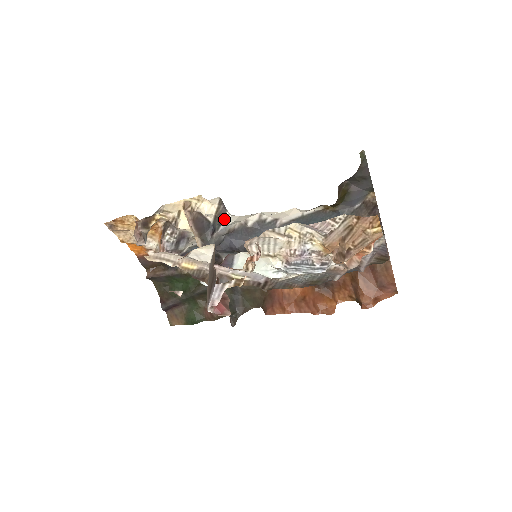
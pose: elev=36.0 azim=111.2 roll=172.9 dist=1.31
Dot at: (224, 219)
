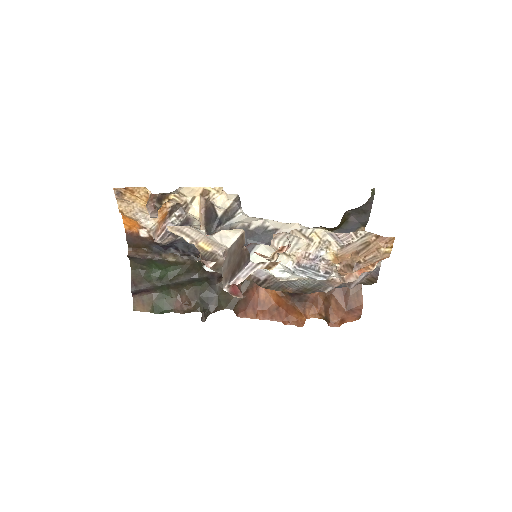
Dot at: (234, 216)
